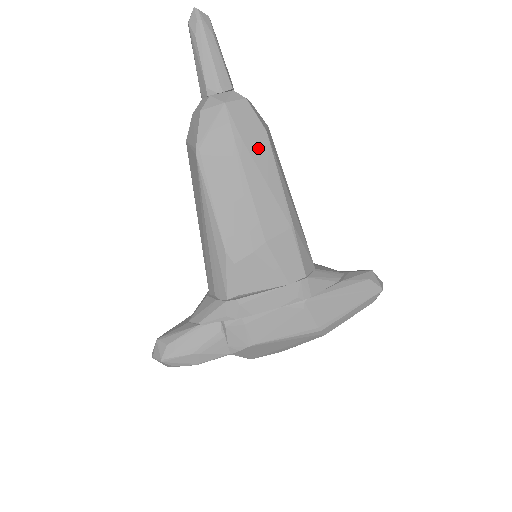
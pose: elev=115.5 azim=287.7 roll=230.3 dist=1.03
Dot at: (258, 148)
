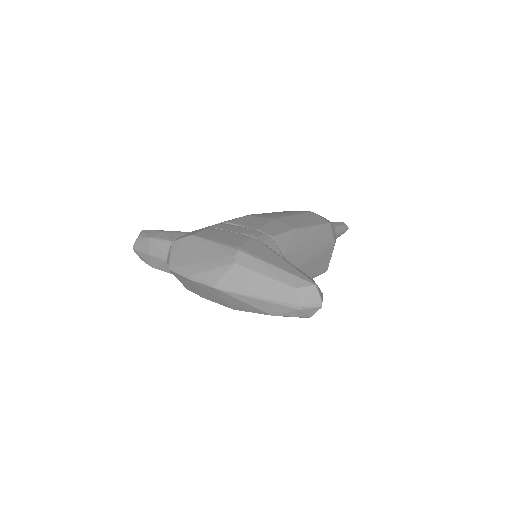
Dot at: (318, 219)
